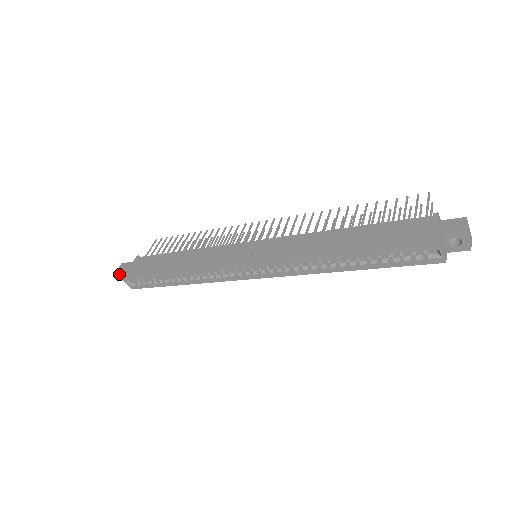
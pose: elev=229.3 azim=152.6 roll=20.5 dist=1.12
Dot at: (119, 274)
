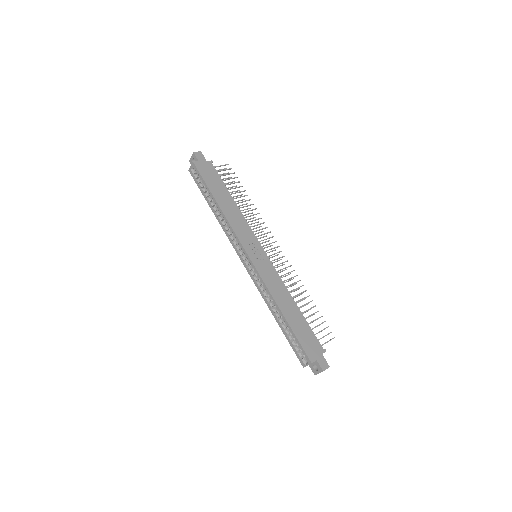
Dot at: (193, 155)
